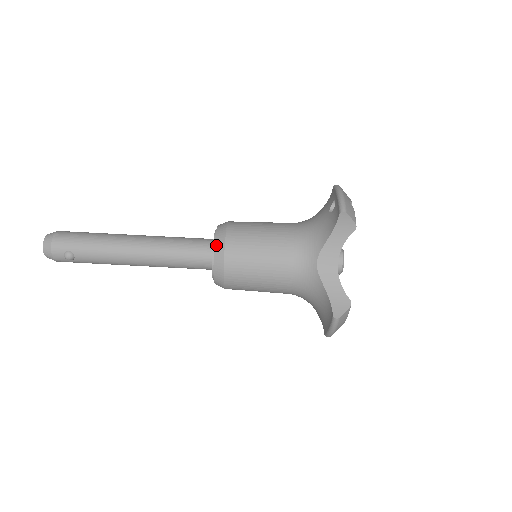
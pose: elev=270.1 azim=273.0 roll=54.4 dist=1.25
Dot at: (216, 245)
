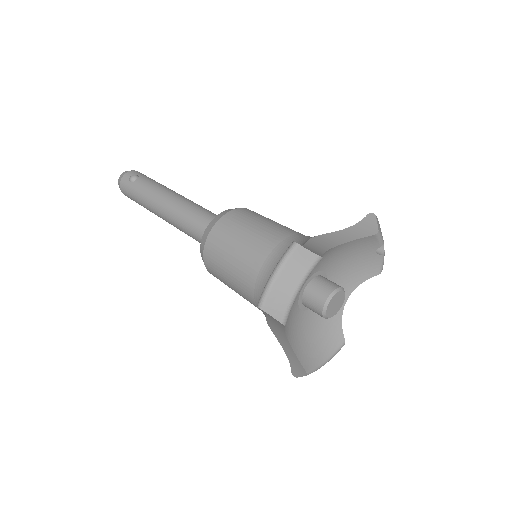
Dot at: occluded
